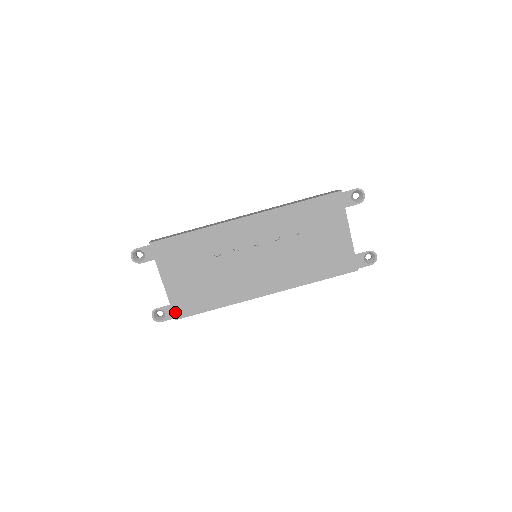
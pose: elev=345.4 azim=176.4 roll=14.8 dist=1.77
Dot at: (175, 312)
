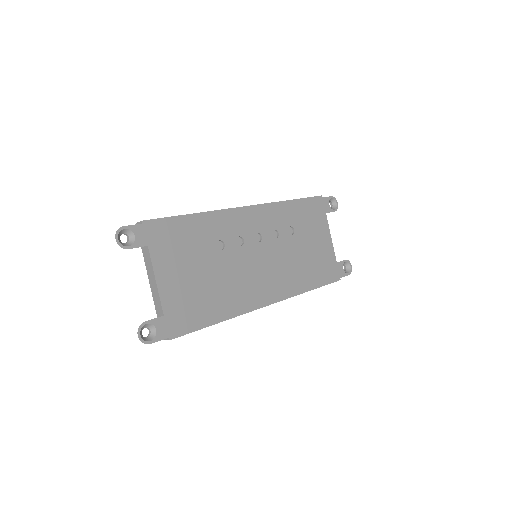
Dot at: (170, 327)
